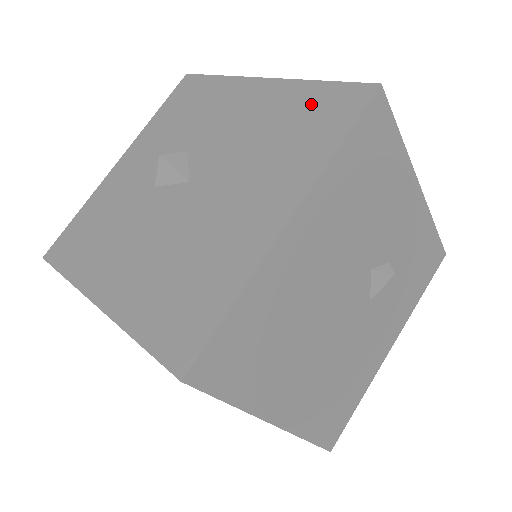
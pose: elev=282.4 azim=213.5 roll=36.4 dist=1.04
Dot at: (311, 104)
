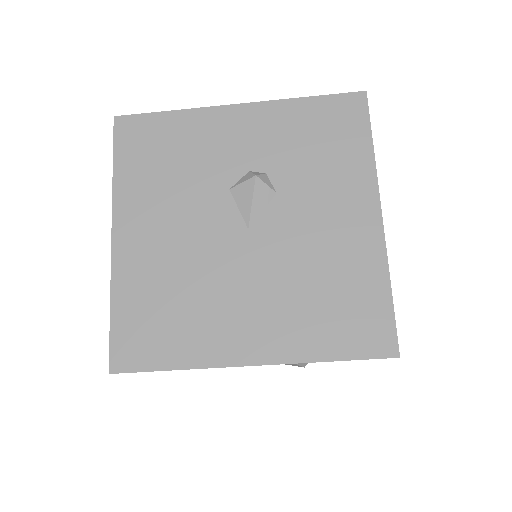
Dot at: (363, 300)
